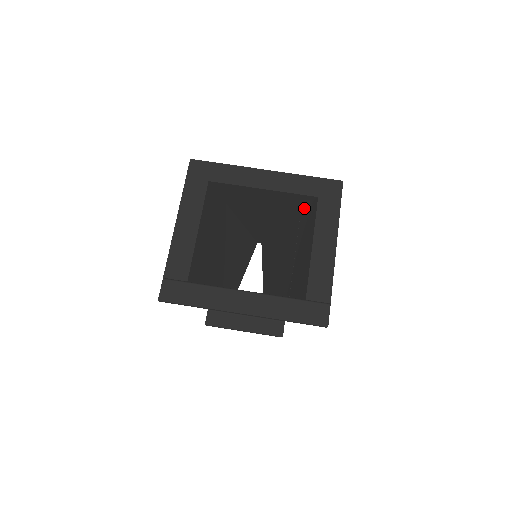
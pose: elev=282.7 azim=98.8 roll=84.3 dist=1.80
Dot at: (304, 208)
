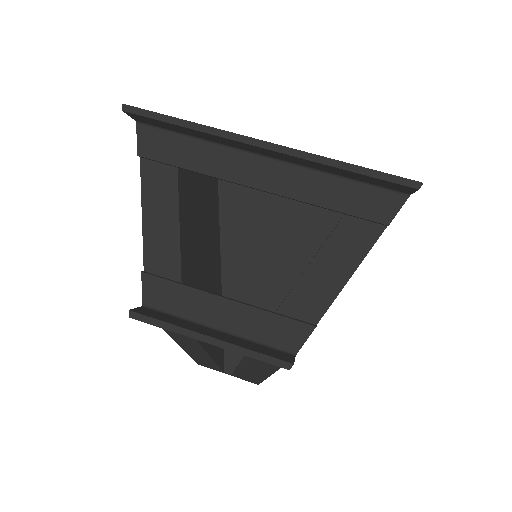
Dot at: occluded
